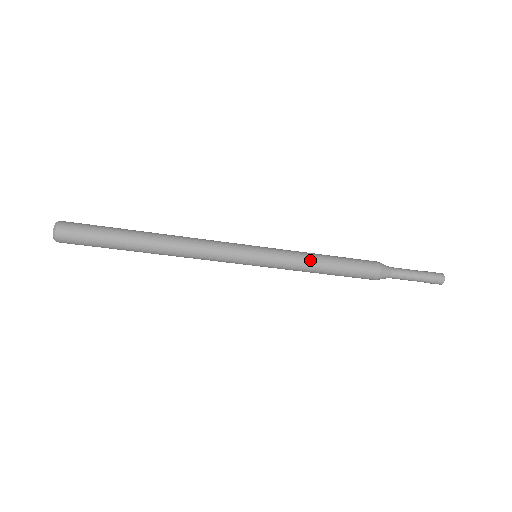
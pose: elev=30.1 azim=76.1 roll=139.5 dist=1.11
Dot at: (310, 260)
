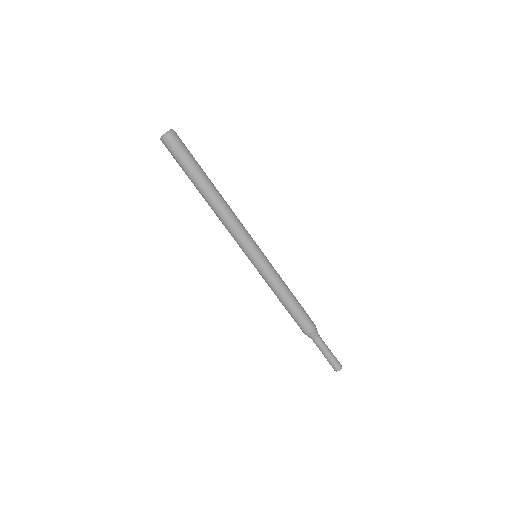
Dot at: (283, 287)
